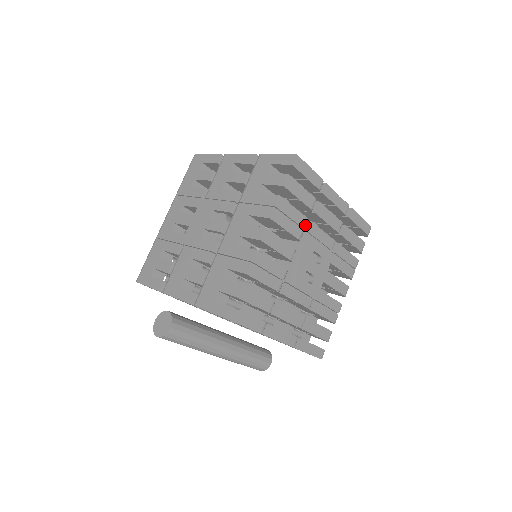
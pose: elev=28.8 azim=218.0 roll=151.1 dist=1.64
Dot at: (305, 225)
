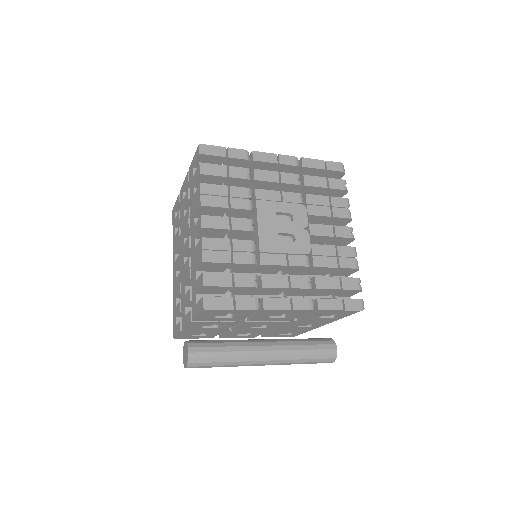
Dot at: (249, 195)
